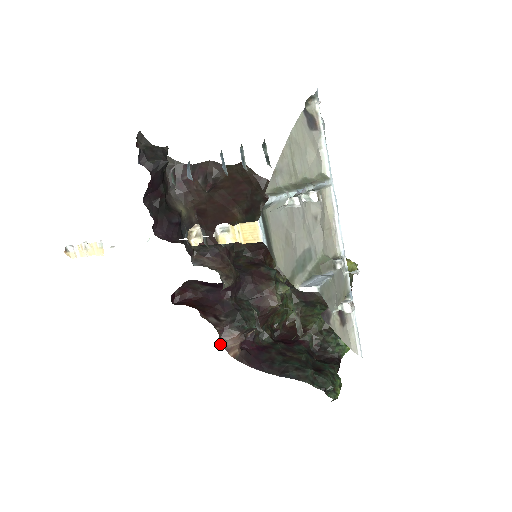
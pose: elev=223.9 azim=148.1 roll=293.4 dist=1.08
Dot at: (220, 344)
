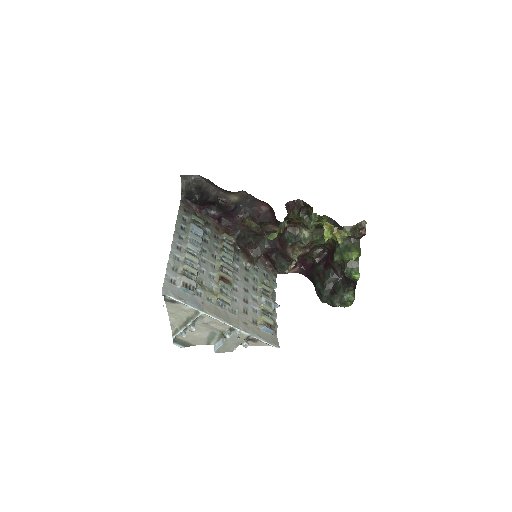
Dot at: occluded
